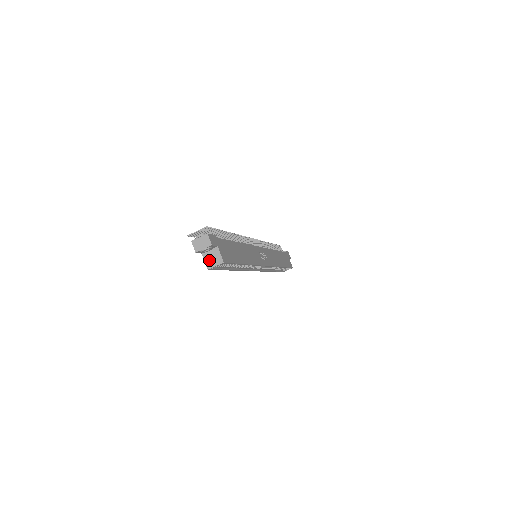
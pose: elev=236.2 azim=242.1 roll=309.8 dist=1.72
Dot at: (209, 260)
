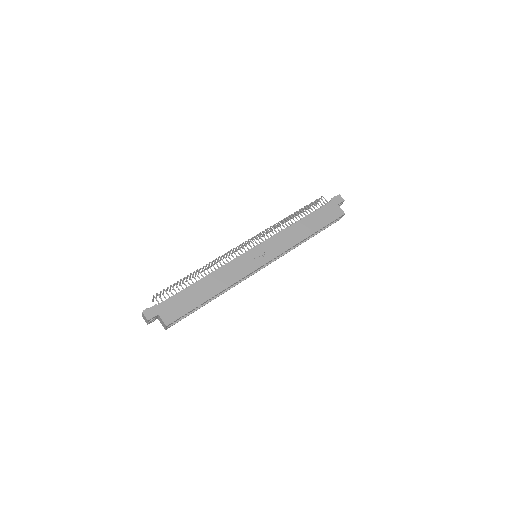
Dot at: (162, 324)
